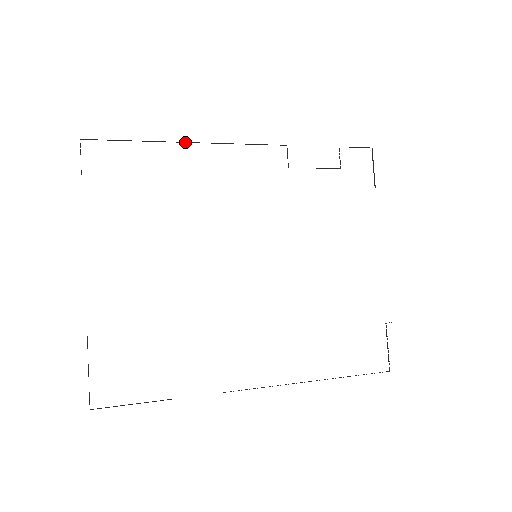
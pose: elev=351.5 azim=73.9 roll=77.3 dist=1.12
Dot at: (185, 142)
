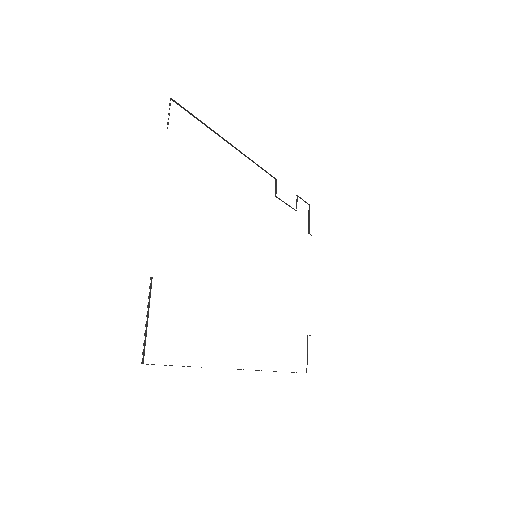
Dot at: (229, 143)
